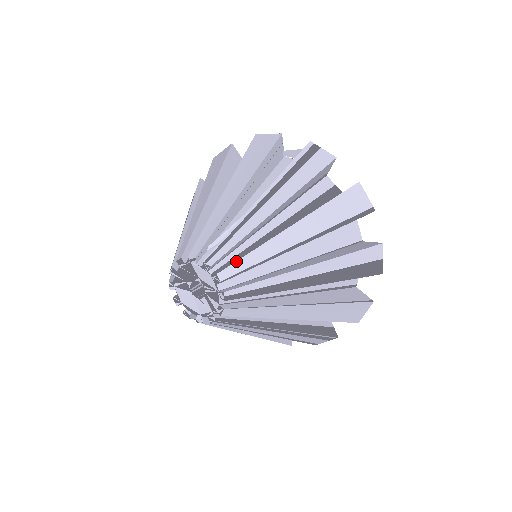
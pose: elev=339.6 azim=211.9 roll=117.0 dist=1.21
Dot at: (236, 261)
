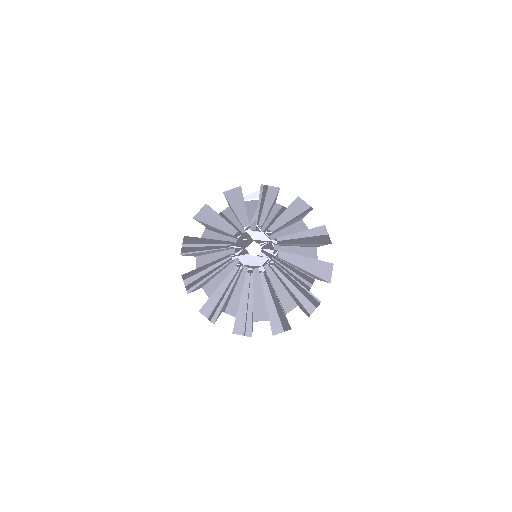
Dot at: (272, 224)
